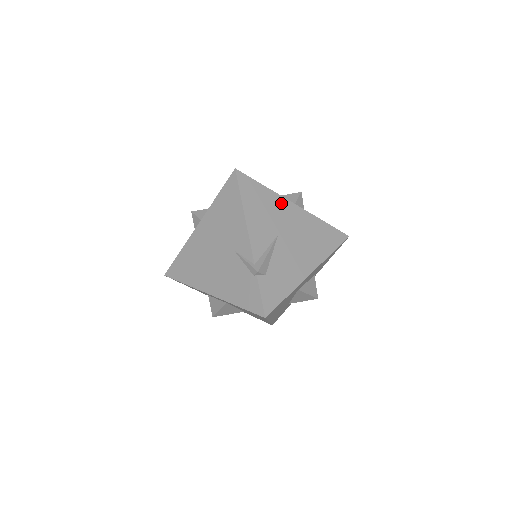
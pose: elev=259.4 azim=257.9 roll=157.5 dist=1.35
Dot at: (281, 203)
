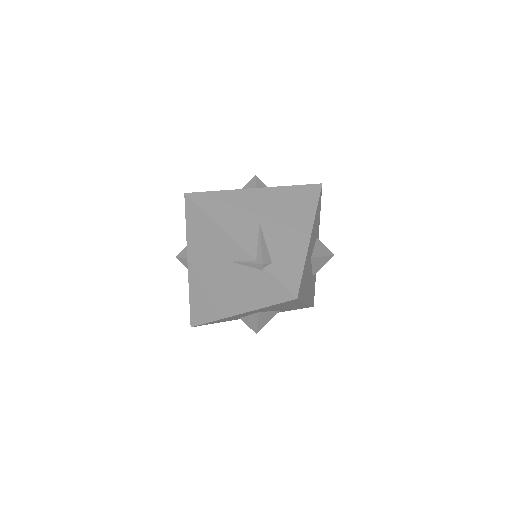
Dot at: (244, 195)
